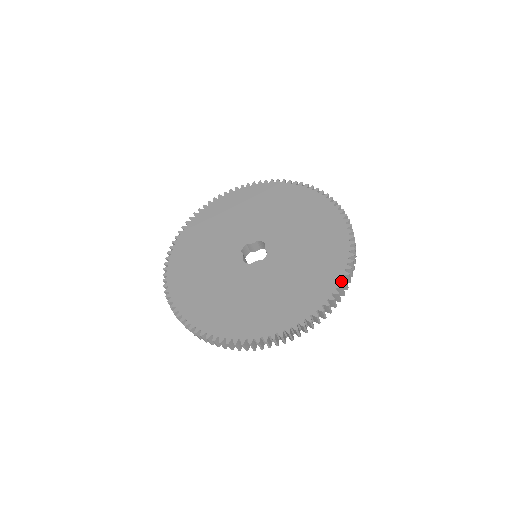
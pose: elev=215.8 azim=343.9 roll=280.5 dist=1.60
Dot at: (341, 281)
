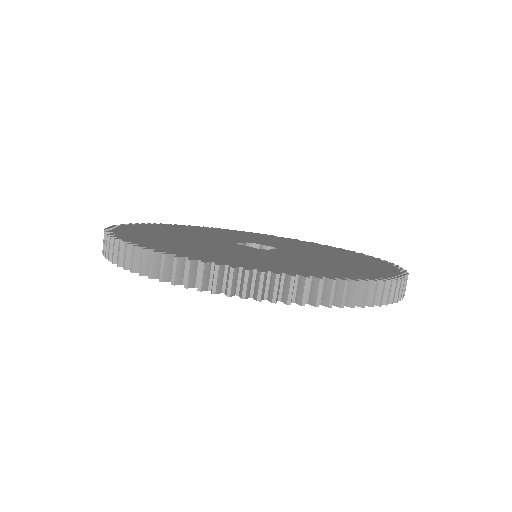
Dot at: (377, 258)
